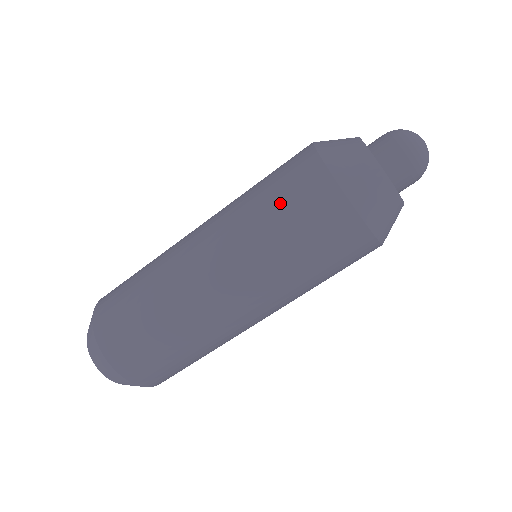
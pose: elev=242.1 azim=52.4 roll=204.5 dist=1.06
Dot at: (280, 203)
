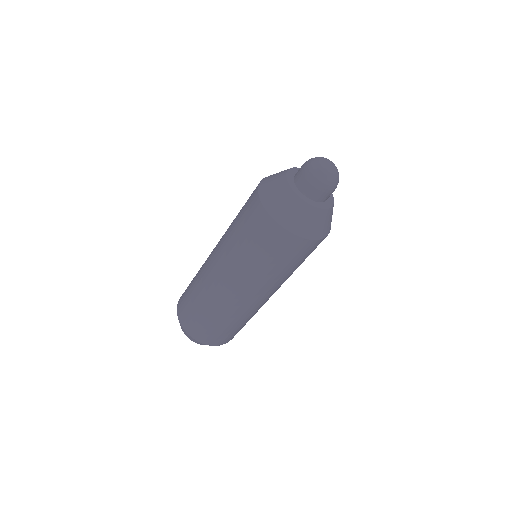
Dot at: (240, 214)
